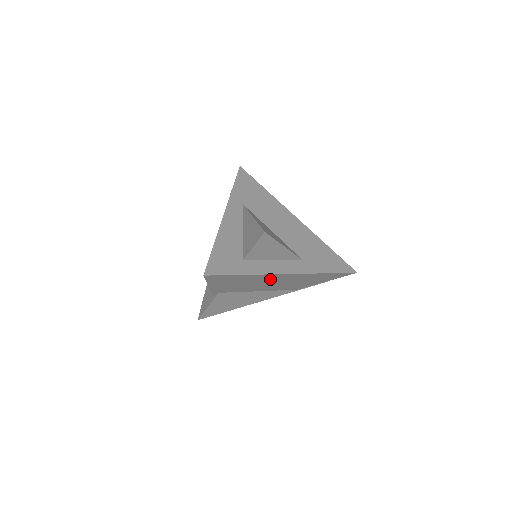
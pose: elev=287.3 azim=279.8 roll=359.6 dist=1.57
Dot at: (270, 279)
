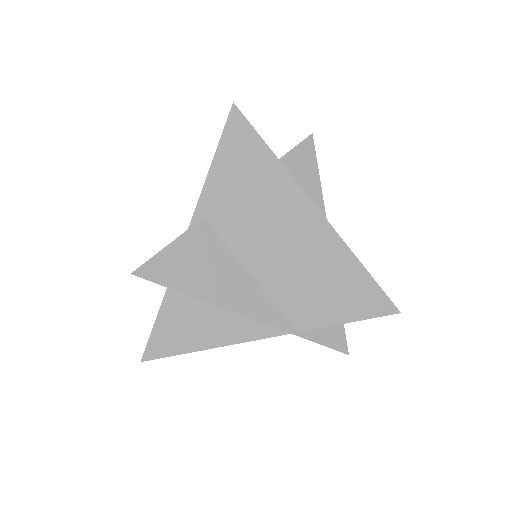
Dot at: (290, 216)
